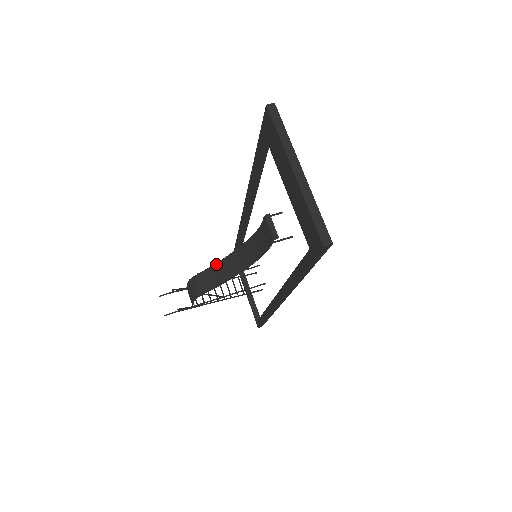
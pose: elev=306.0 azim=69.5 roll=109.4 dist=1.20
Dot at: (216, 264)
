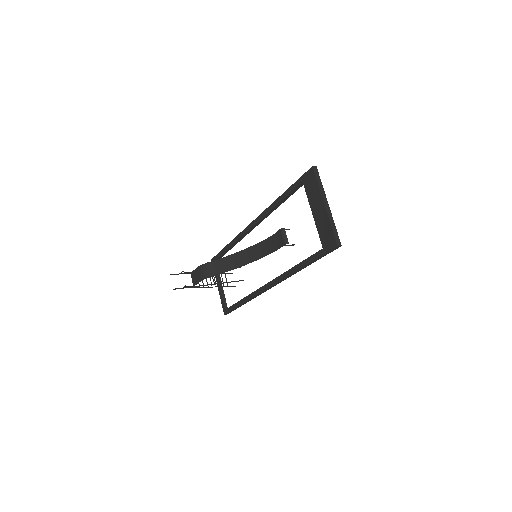
Dot at: (226, 257)
